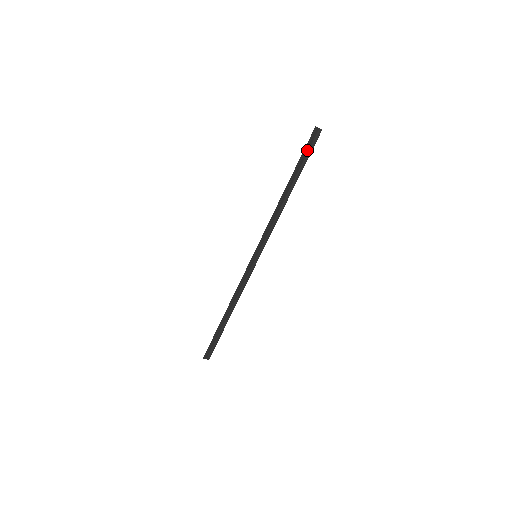
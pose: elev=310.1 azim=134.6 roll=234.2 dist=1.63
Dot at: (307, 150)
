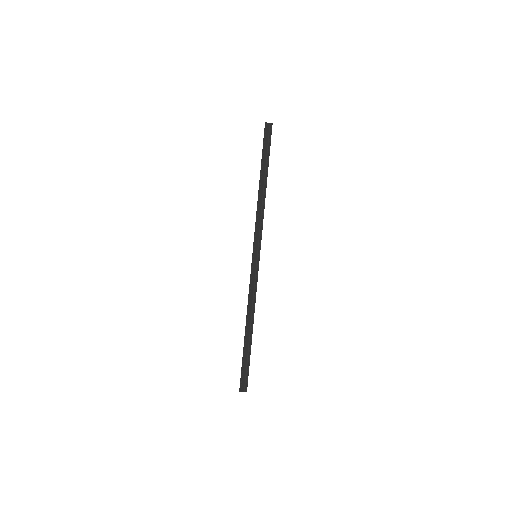
Dot at: (266, 144)
